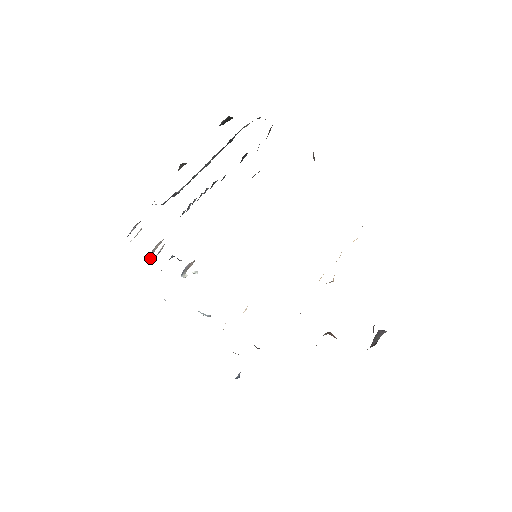
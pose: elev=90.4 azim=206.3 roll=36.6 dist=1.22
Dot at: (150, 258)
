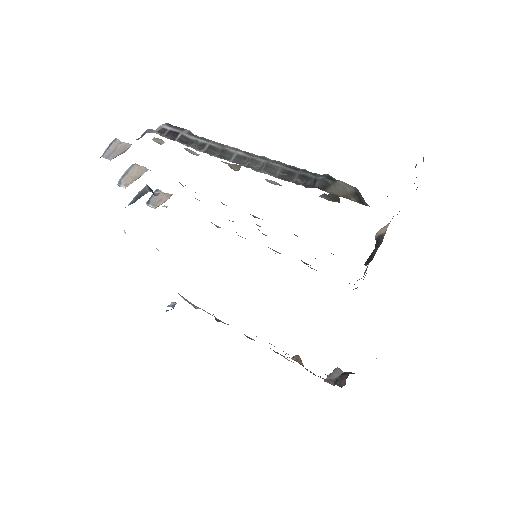
Dot at: (122, 186)
